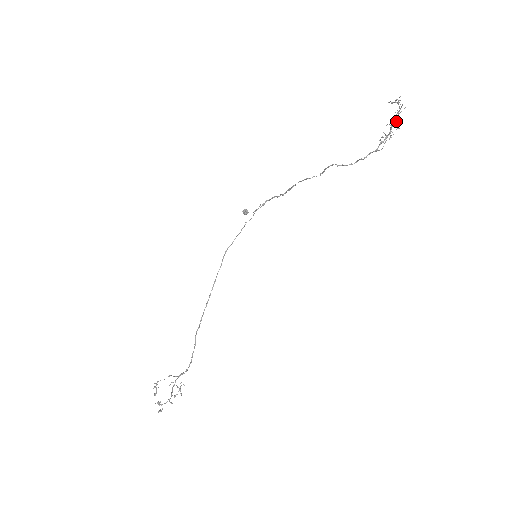
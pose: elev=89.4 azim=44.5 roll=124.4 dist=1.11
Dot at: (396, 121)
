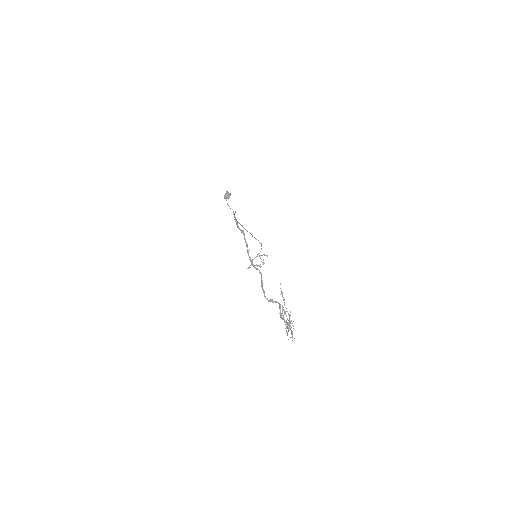
Dot at: occluded
